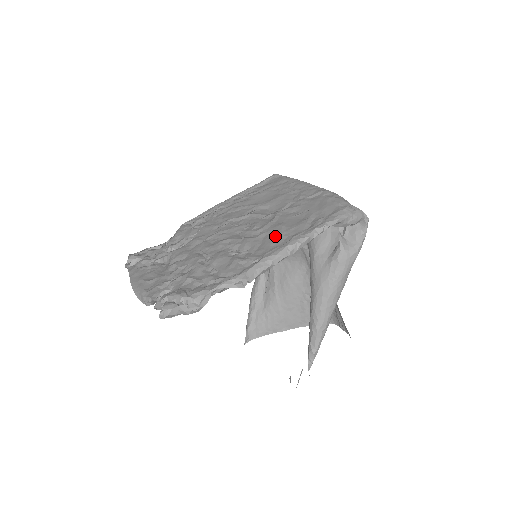
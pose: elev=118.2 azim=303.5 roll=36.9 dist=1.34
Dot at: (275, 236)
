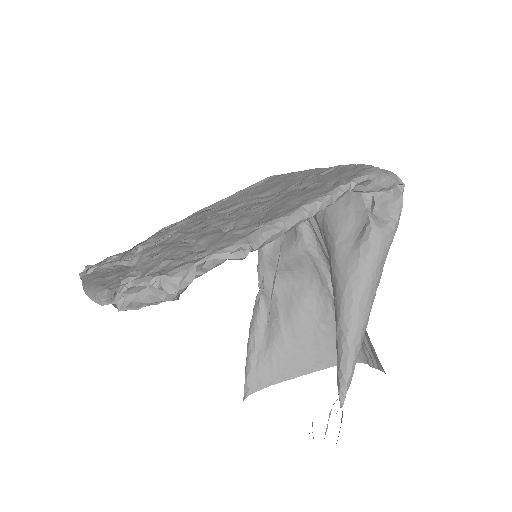
Dot at: (283, 204)
